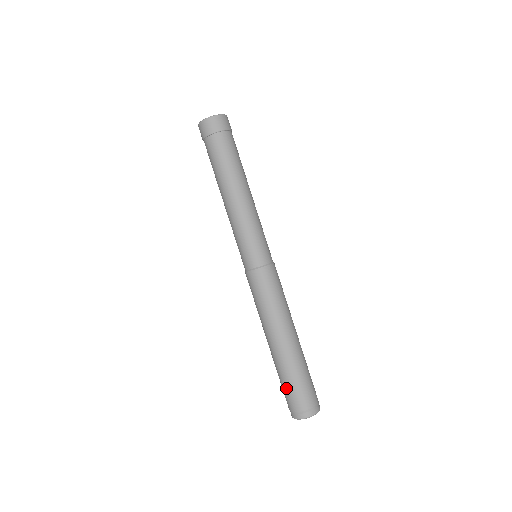
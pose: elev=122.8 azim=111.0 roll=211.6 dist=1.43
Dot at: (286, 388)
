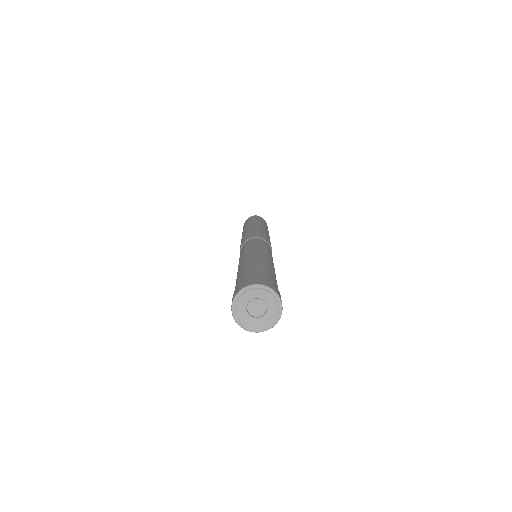
Dot at: occluded
